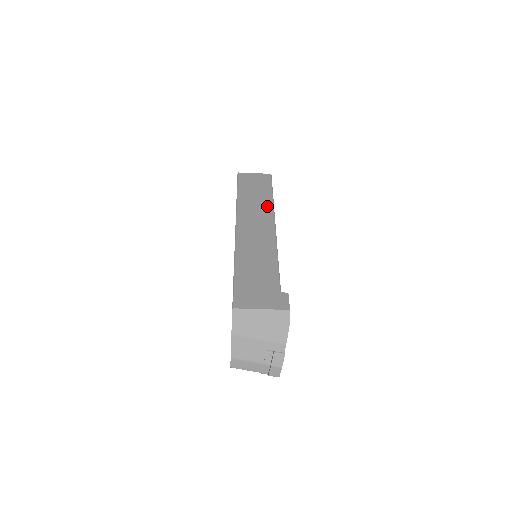
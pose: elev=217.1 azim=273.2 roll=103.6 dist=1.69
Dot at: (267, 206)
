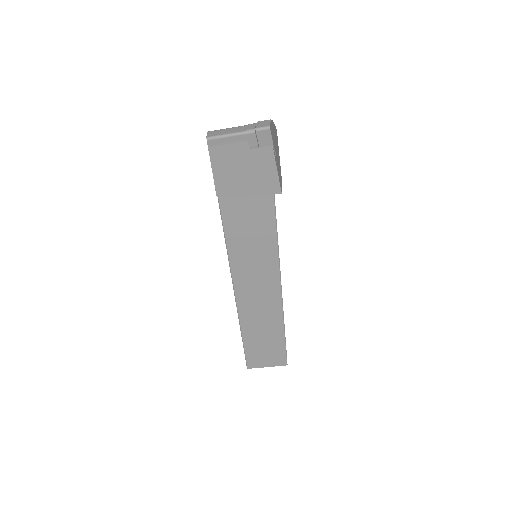
Dot at: occluded
